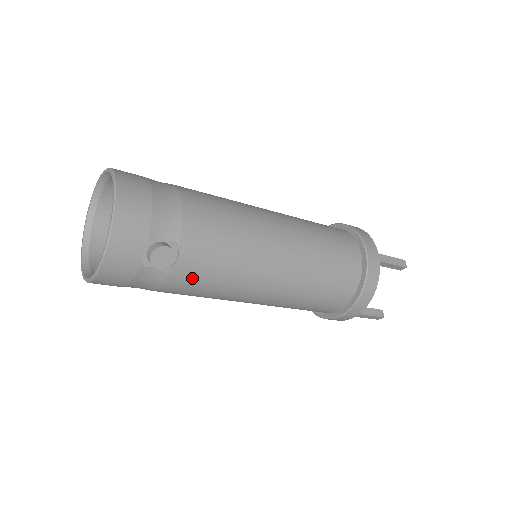
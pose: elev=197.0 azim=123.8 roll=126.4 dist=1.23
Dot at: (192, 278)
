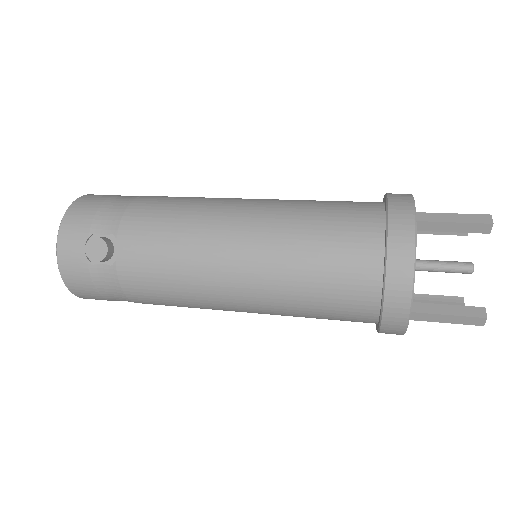
Dot at: (141, 273)
